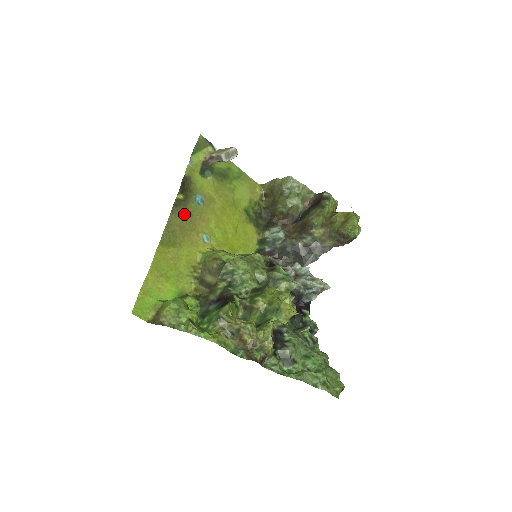
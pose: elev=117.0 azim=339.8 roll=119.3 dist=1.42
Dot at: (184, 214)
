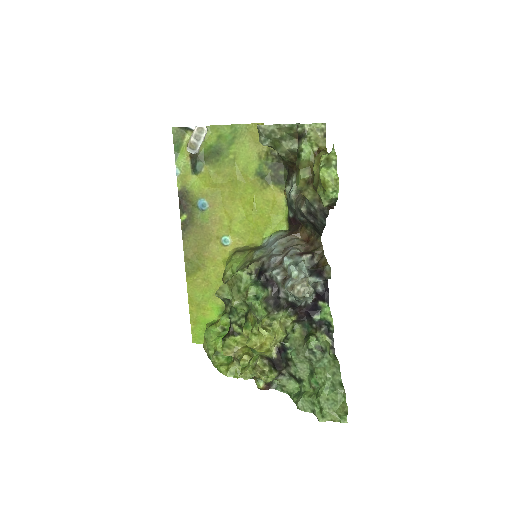
Dot at: (195, 232)
